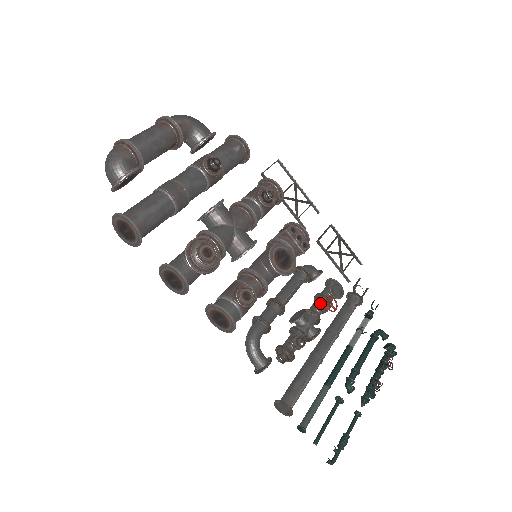
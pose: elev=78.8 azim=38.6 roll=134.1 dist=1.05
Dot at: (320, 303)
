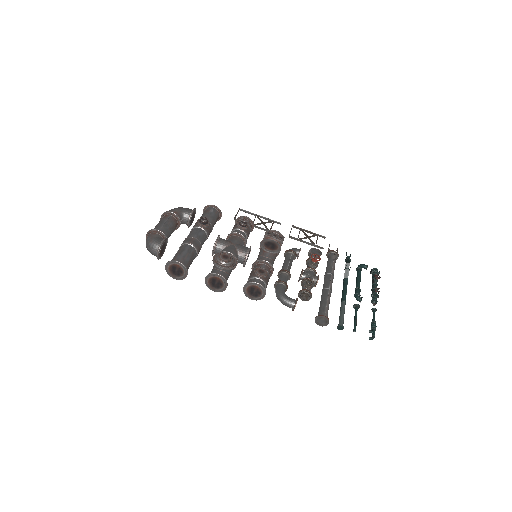
Dot at: (309, 262)
